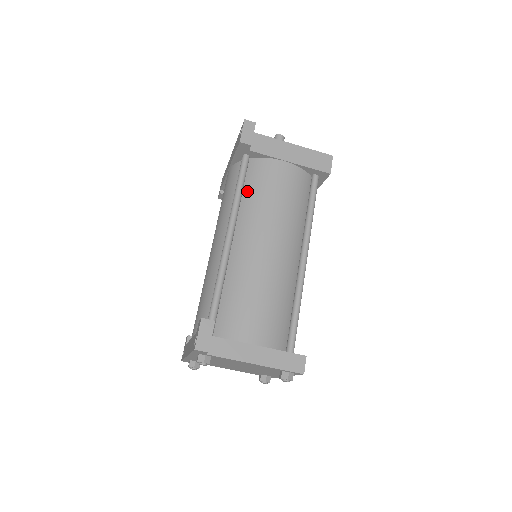
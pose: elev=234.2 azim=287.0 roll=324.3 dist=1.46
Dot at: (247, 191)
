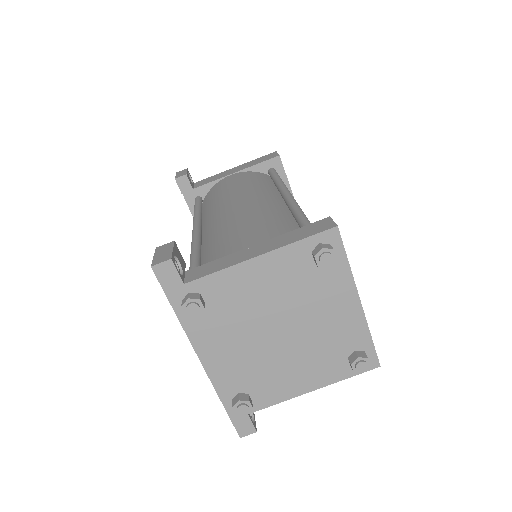
Dot at: (205, 207)
